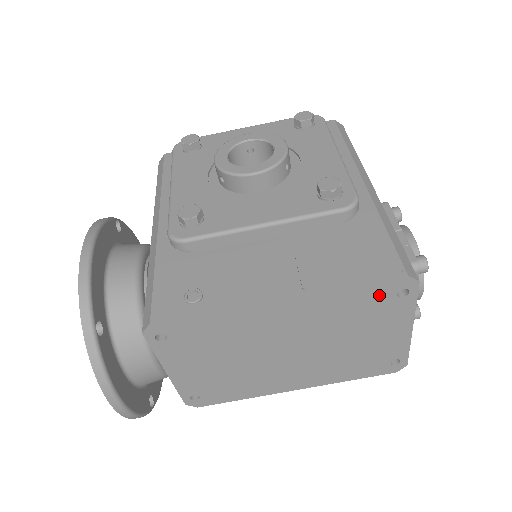
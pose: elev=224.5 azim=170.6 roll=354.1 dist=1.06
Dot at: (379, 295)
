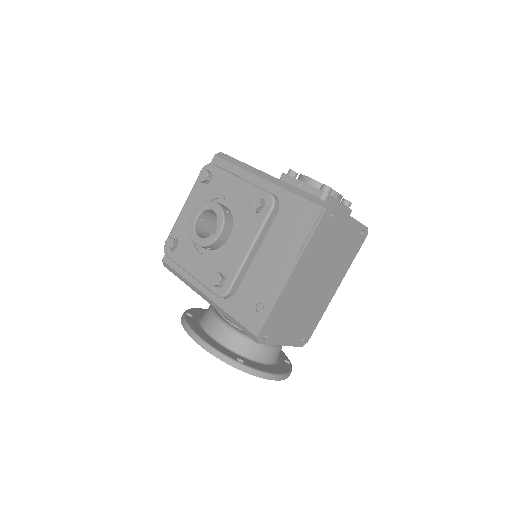
Dot at: (324, 226)
